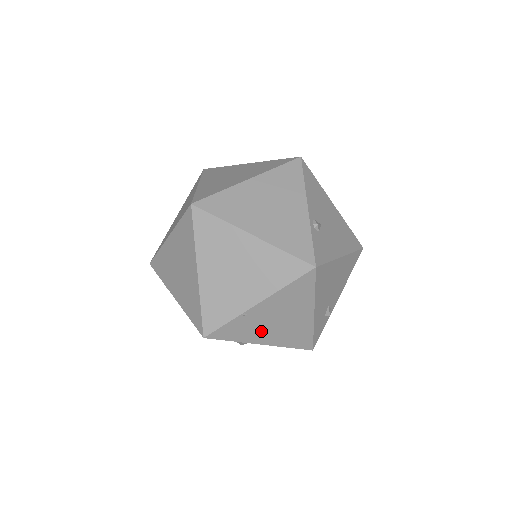
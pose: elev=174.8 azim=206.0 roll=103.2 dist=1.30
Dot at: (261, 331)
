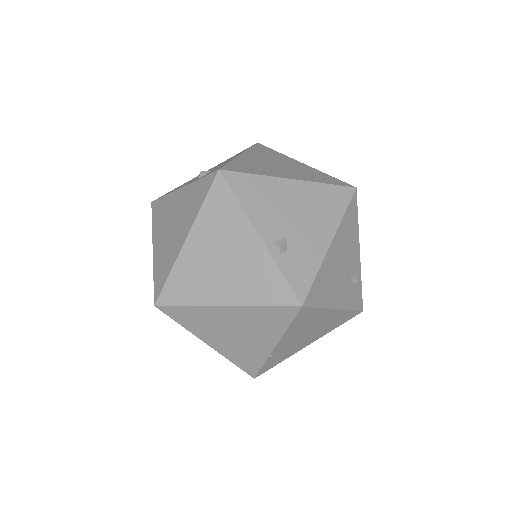
Dot at: (299, 345)
